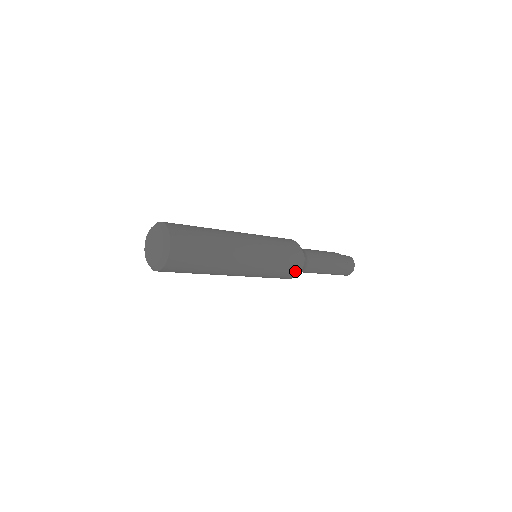
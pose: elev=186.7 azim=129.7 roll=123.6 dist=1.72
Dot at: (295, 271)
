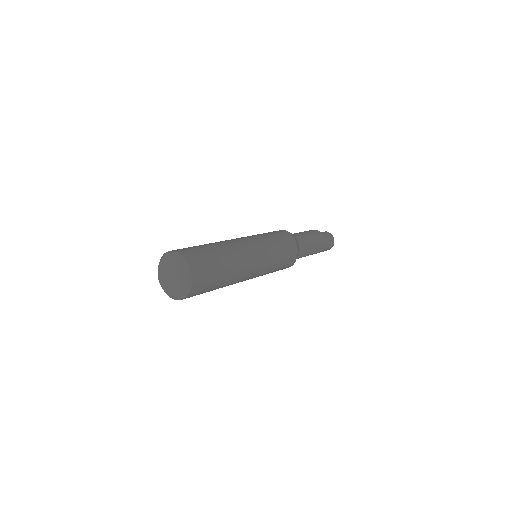
Dot at: occluded
